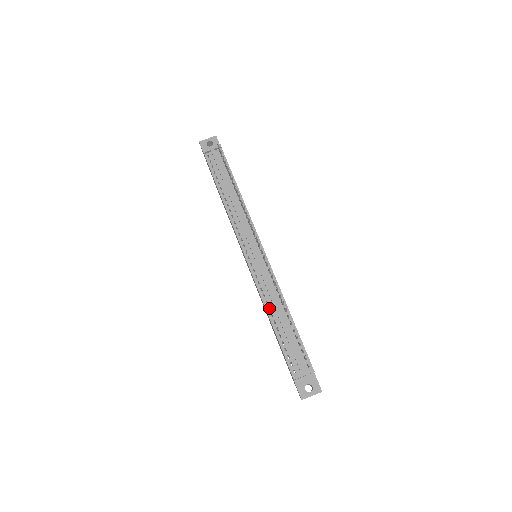
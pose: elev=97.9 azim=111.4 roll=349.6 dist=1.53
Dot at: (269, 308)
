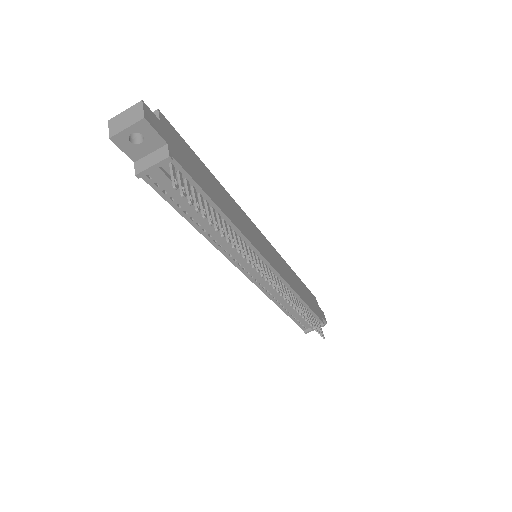
Dot at: occluded
